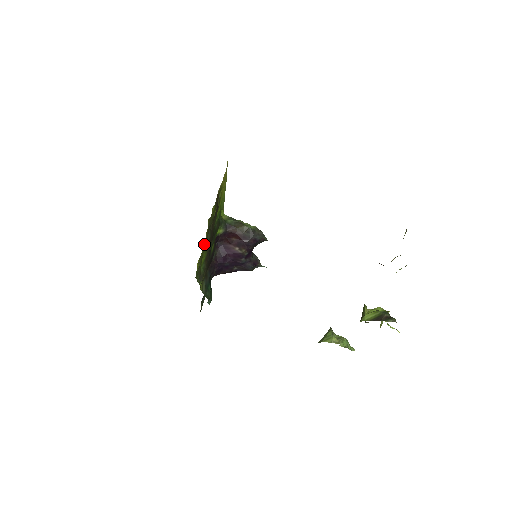
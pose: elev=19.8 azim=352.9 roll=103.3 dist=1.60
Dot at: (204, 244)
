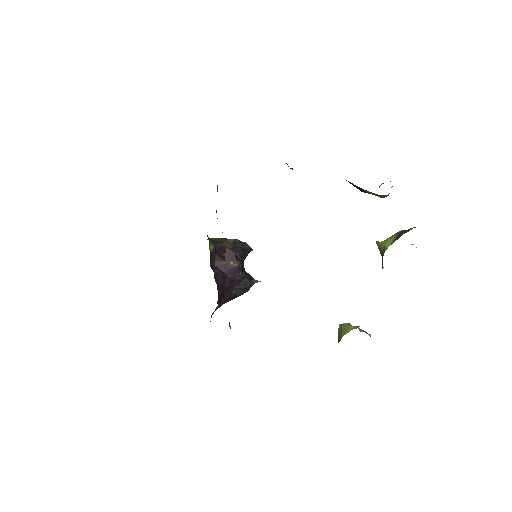
Dot at: occluded
